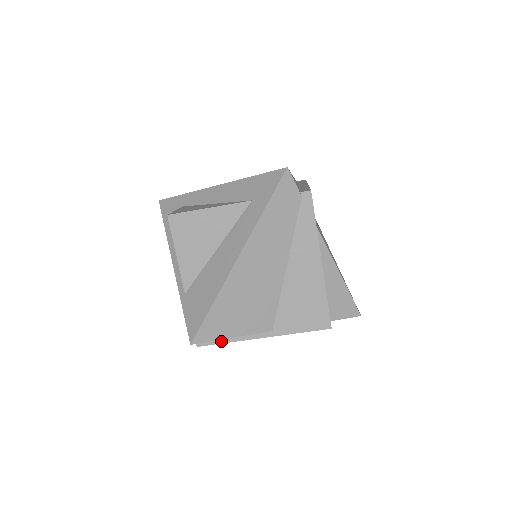
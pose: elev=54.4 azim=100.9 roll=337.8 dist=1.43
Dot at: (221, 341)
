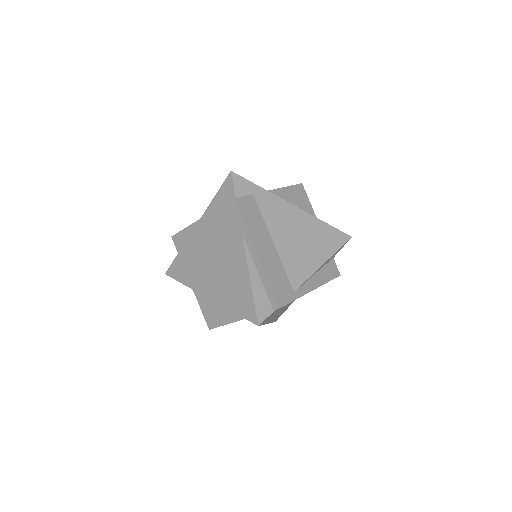
Dot at: occluded
